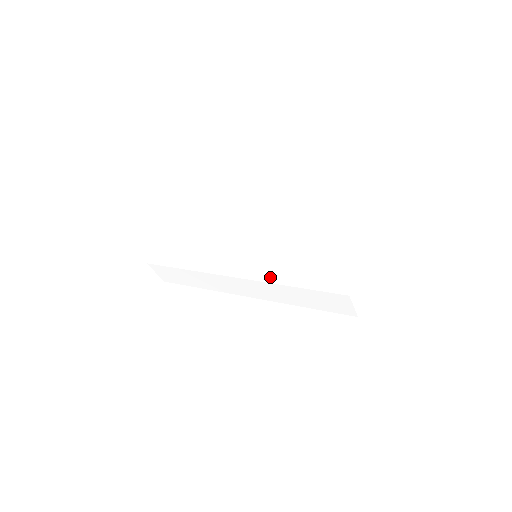
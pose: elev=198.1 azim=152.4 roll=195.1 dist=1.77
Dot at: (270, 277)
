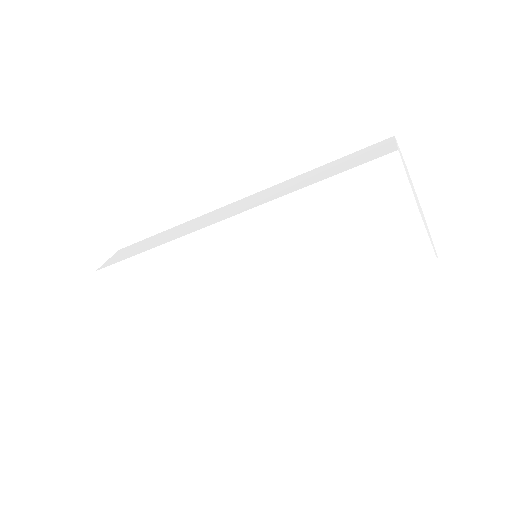
Dot at: (289, 245)
